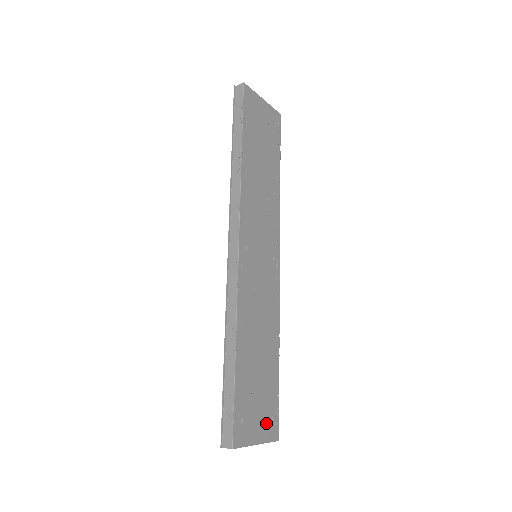
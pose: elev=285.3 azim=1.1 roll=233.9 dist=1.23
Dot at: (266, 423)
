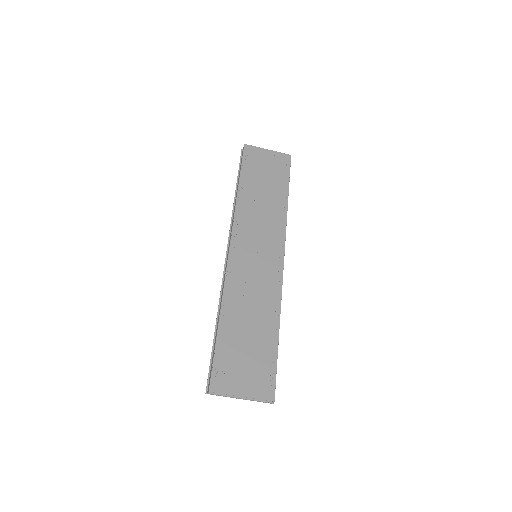
Dot at: (256, 382)
